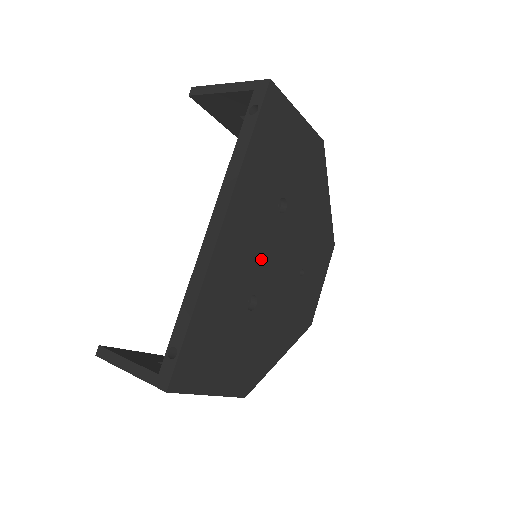
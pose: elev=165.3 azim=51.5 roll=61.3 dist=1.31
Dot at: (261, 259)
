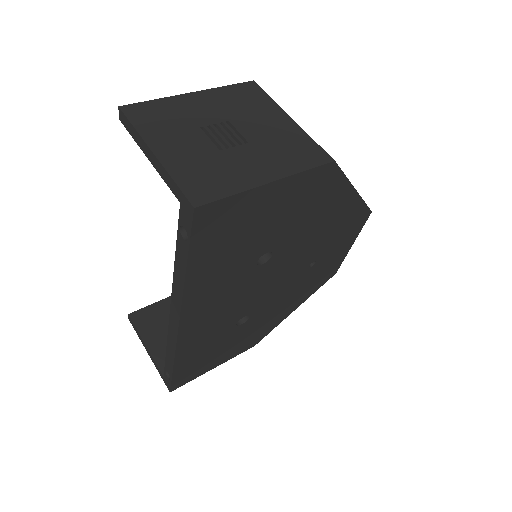
Dot at: (244, 300)
